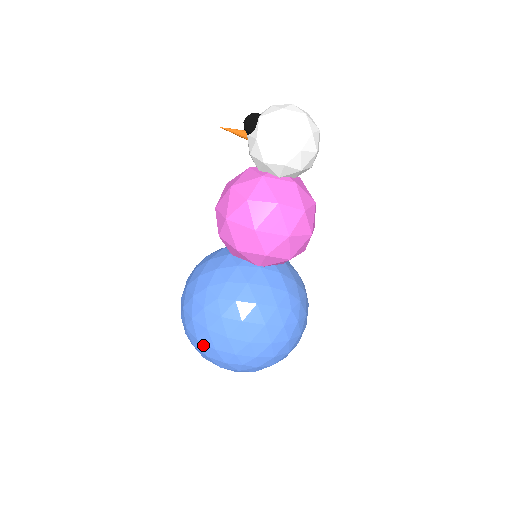
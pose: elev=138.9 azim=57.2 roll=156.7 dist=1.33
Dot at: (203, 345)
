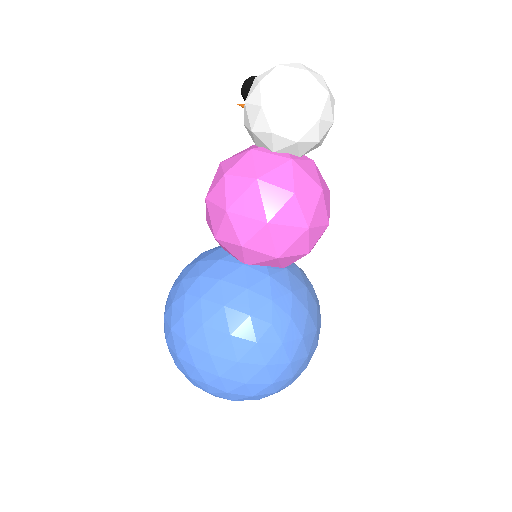
Dot at: (170, 350)
